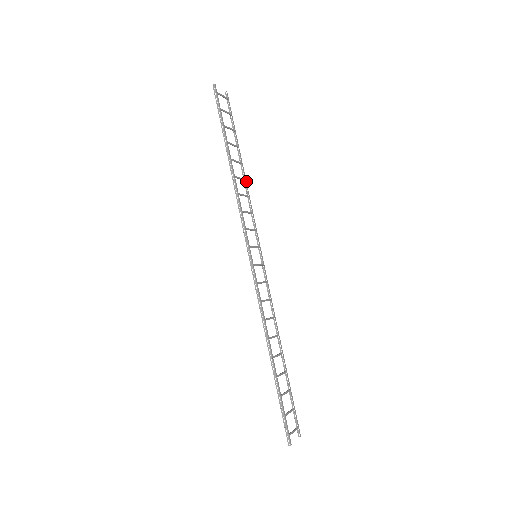
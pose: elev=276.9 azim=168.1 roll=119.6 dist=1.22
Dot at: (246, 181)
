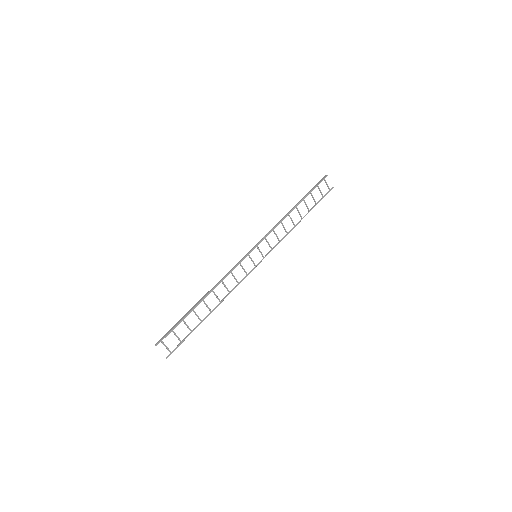
Dot at: occluded
